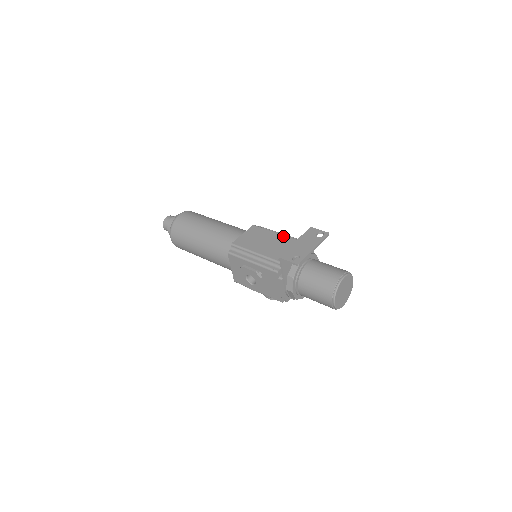
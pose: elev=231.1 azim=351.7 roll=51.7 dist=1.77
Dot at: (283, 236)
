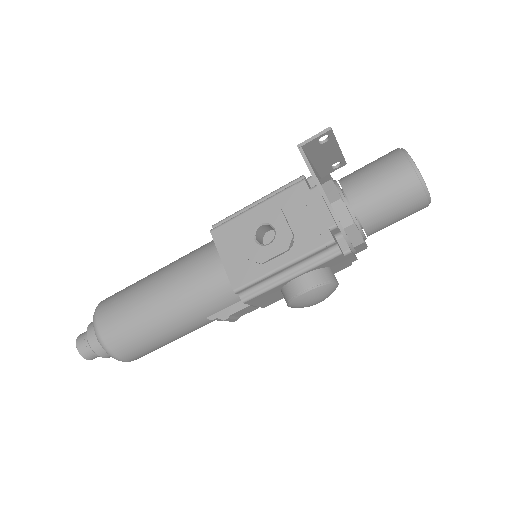
Dot at: occluded
